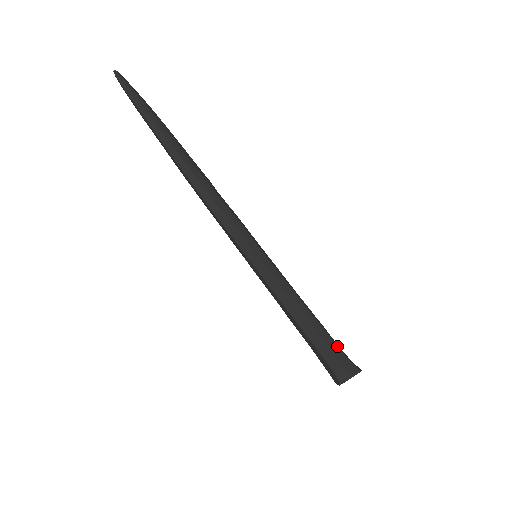
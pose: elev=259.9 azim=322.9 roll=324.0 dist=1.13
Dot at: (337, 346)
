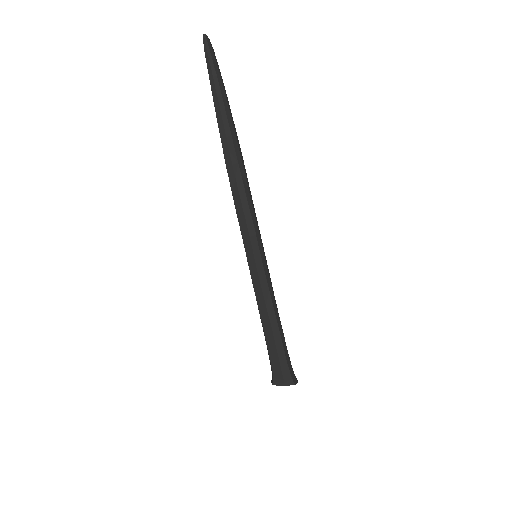
Dot at: (286, 357)
